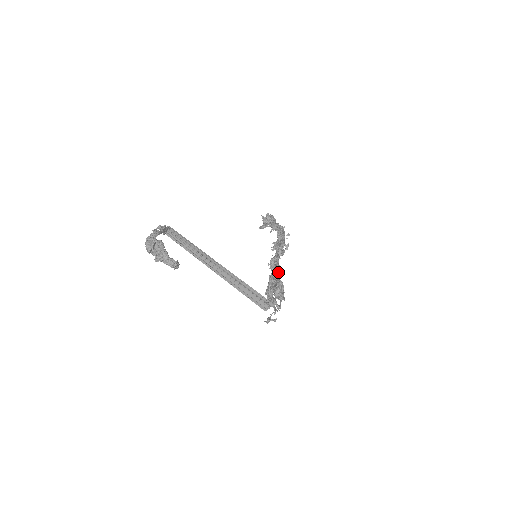
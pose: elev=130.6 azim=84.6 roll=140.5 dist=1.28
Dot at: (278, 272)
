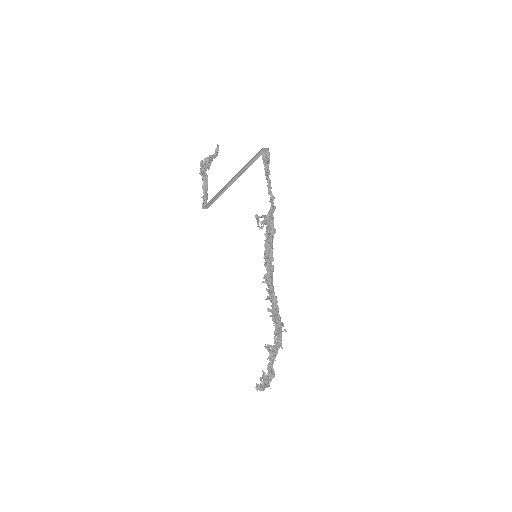
Dot at: (271, 265)
